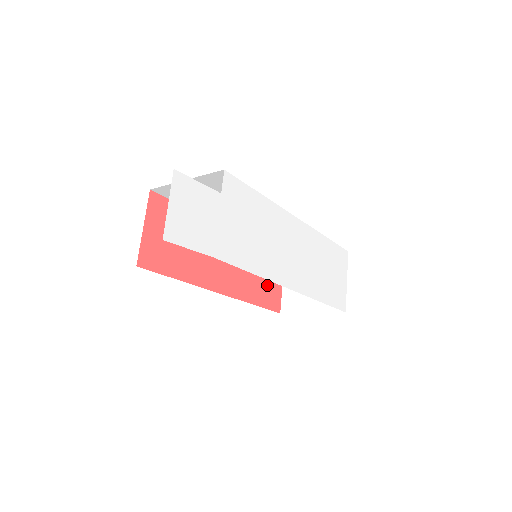
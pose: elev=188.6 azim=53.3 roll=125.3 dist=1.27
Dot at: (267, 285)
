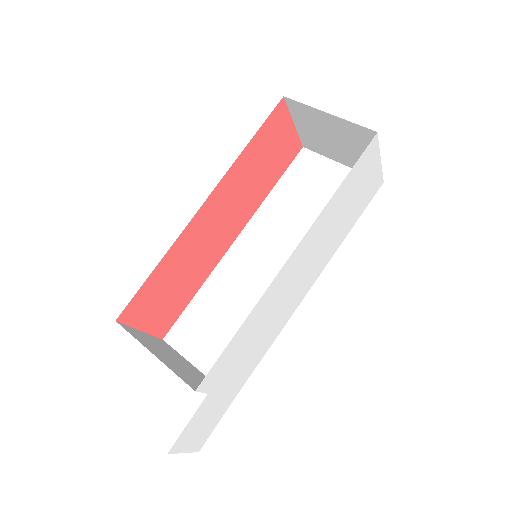
Dot at: (275, 156)
